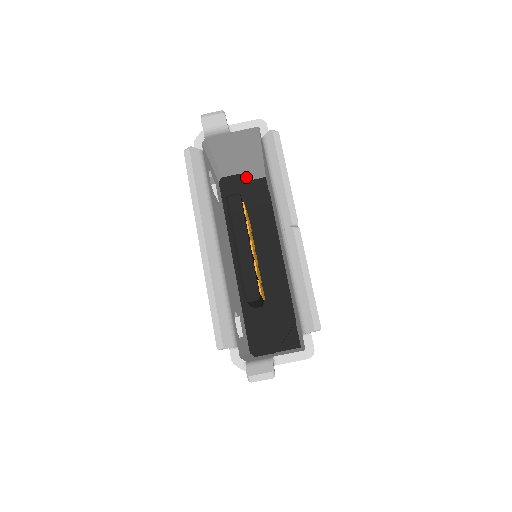
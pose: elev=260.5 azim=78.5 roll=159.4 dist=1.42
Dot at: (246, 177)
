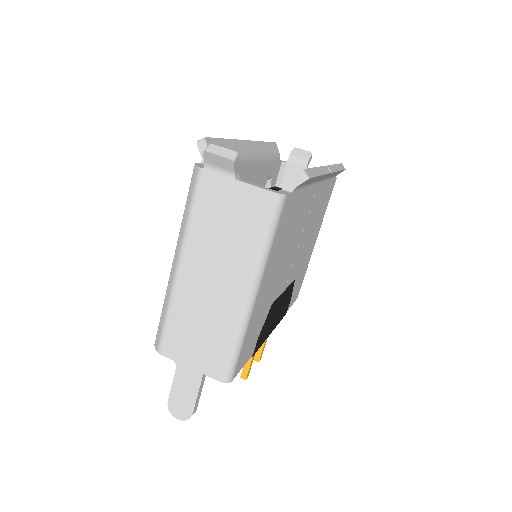
Dot at: occluded
